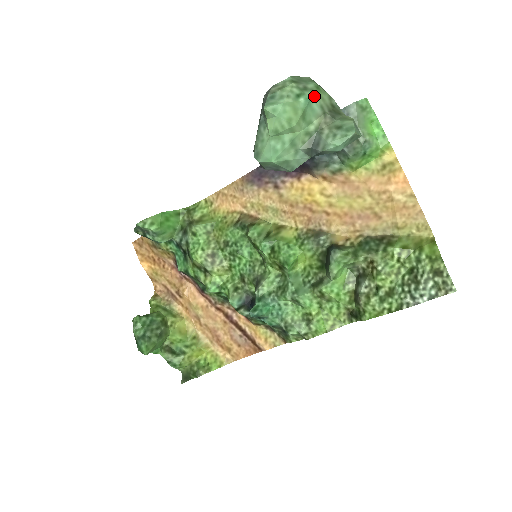
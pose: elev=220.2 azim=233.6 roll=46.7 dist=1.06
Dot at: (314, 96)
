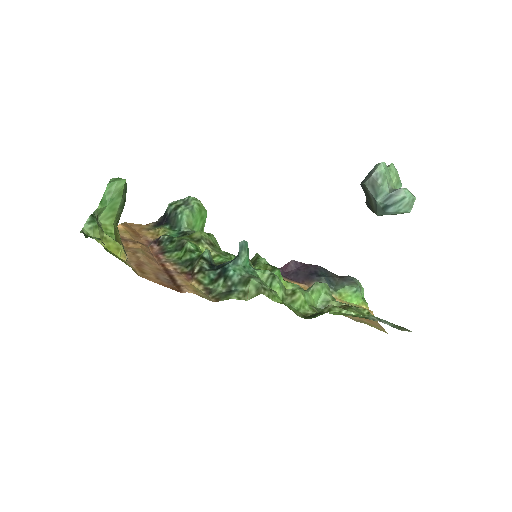
Dot at: occluded
